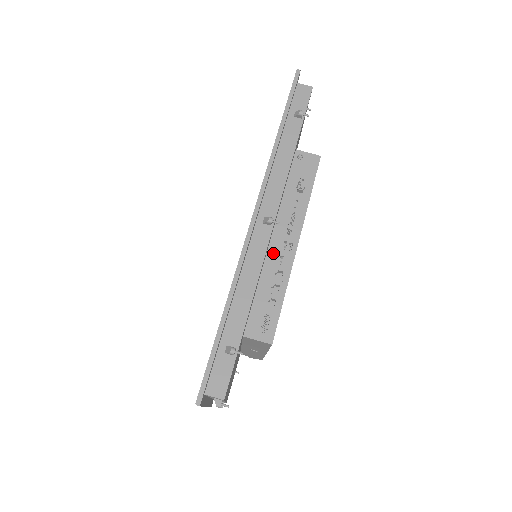
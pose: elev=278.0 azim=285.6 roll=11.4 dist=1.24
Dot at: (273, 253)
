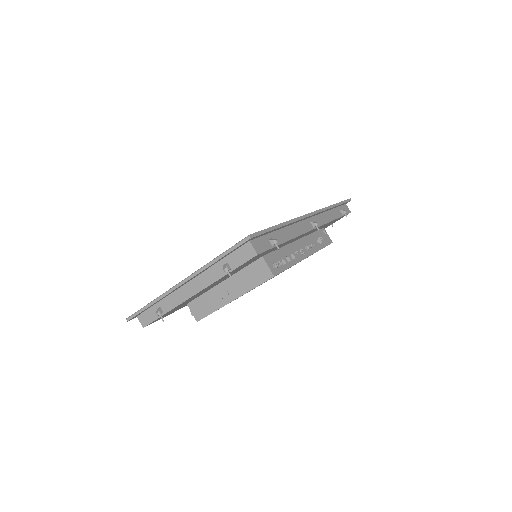
Dot at: (295, 246)
